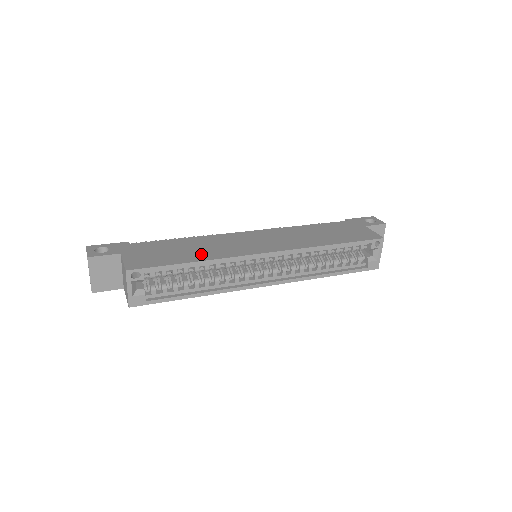
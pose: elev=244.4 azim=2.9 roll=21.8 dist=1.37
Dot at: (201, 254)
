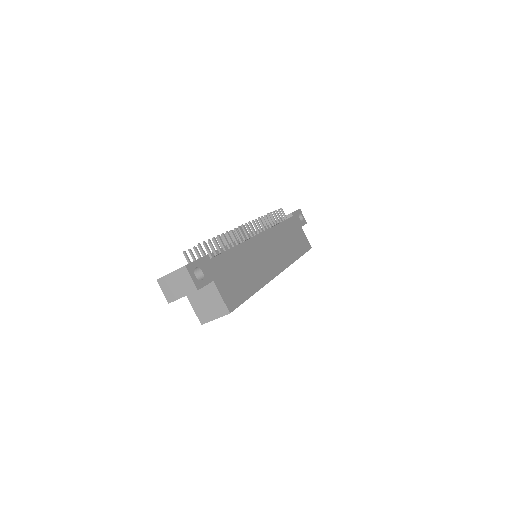
Dot at: (254, 279)
